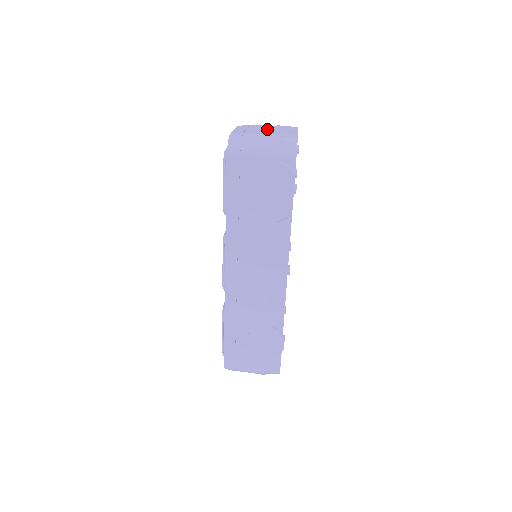
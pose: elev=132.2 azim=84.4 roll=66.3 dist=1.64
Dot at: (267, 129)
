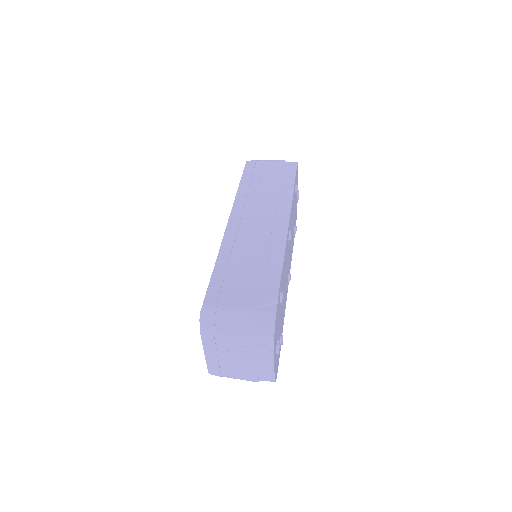
Dot at: occluded
